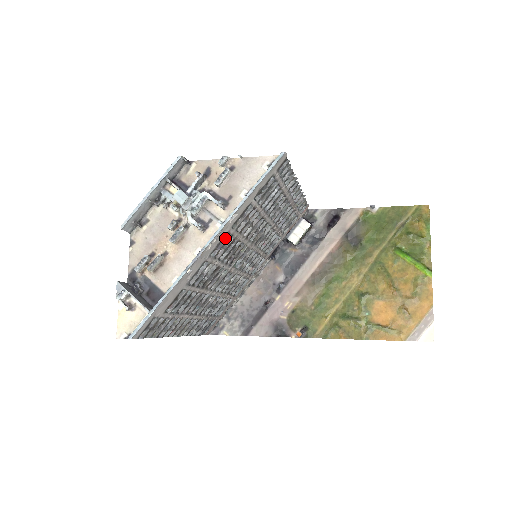
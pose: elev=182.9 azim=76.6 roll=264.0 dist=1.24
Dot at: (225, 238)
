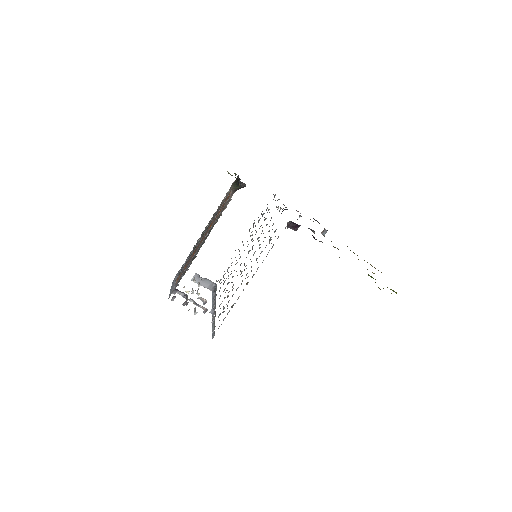
Dot at: occluded
